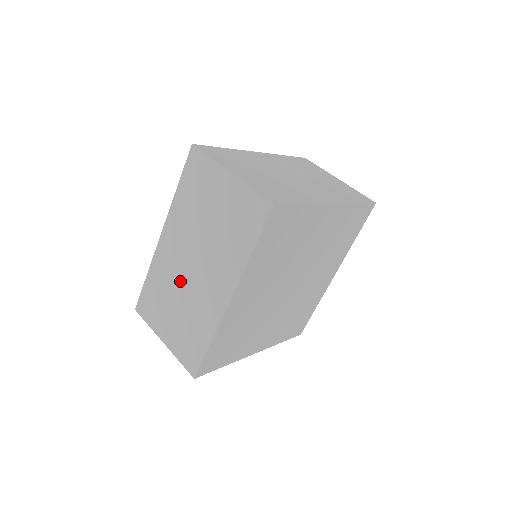
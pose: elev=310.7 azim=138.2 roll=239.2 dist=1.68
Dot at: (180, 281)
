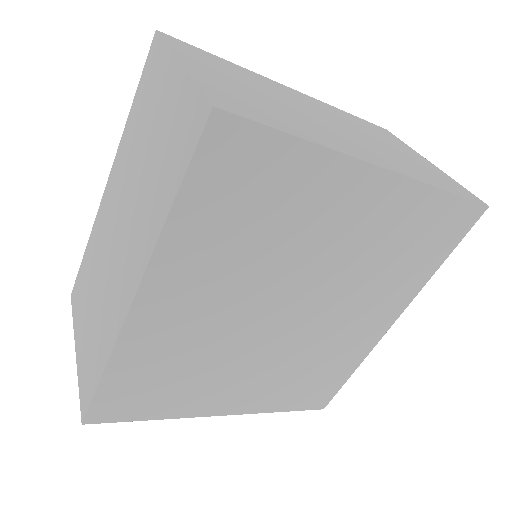
Dot at: (104, 257)
